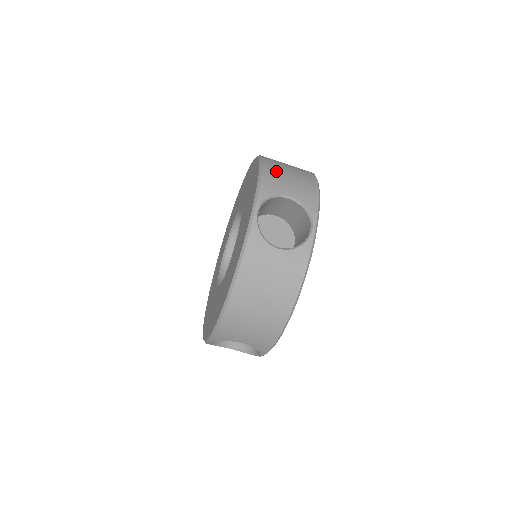
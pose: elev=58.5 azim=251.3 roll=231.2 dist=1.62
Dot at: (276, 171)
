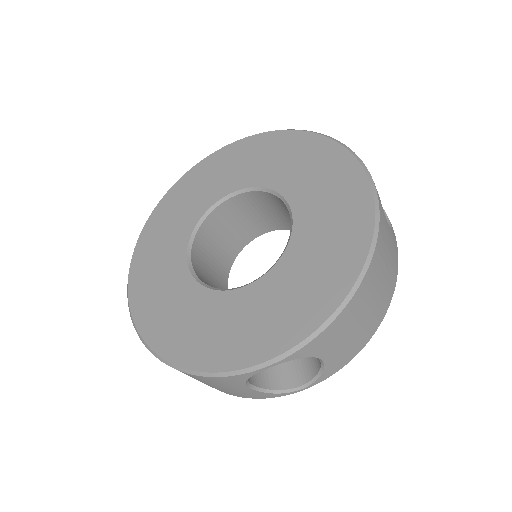
Dot at: occluded
